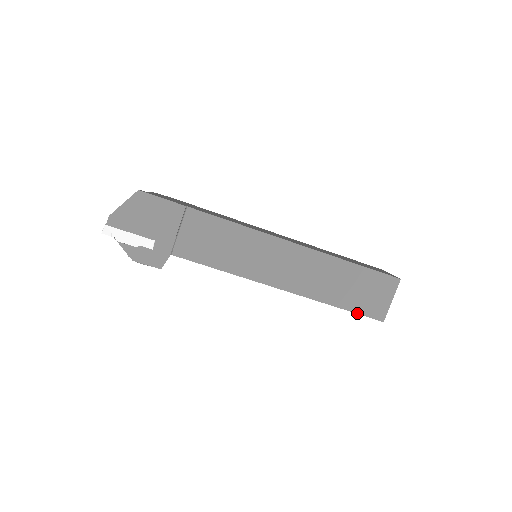
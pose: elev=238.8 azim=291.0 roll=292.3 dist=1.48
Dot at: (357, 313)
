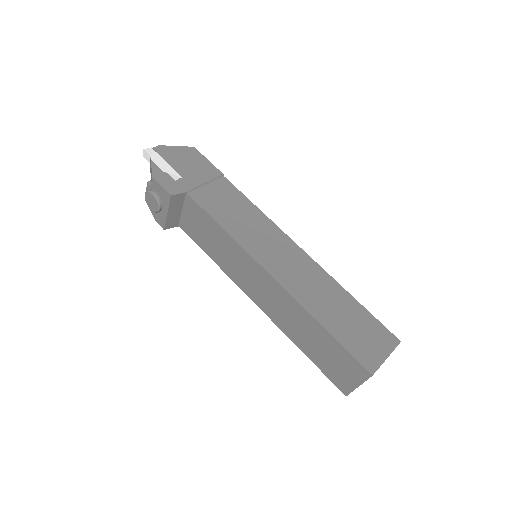
Dot at: (344, 347)
